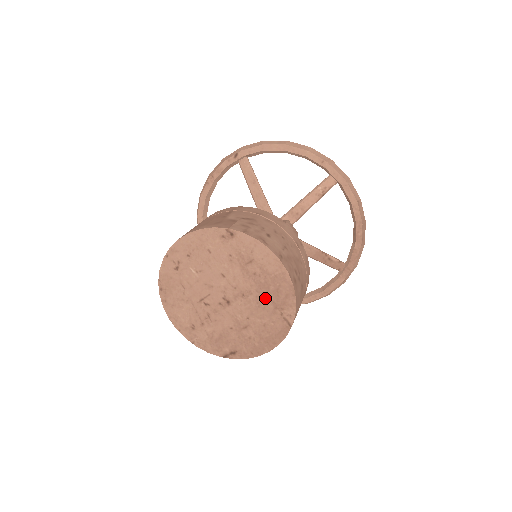
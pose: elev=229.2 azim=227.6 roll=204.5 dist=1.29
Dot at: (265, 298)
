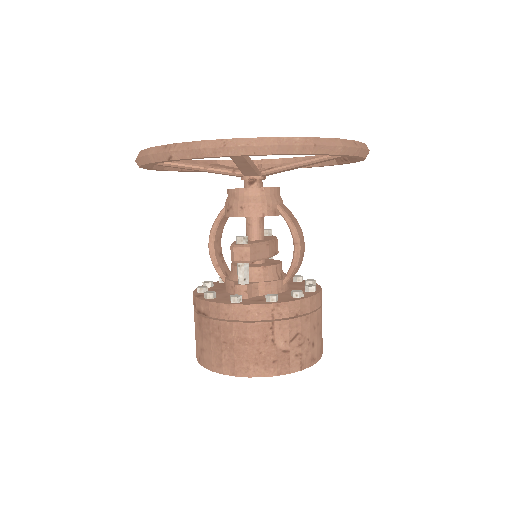
Dot at: occluded
